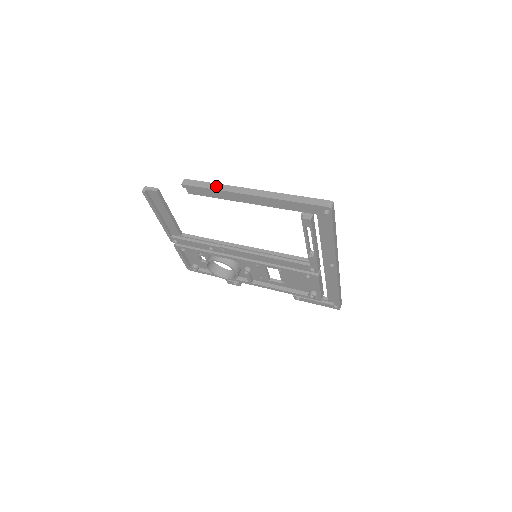
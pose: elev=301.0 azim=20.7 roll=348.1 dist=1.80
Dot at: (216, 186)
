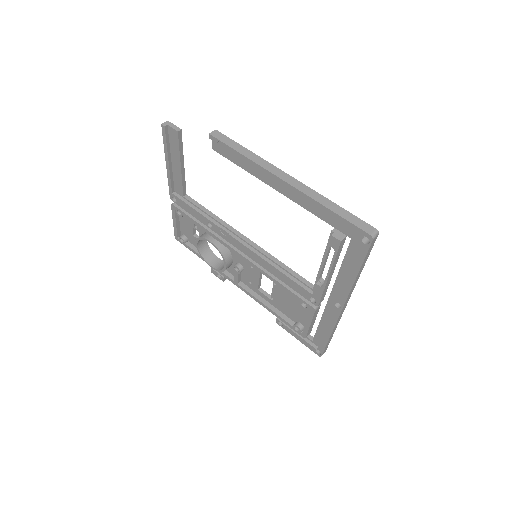
Dot at: (248, 153)
